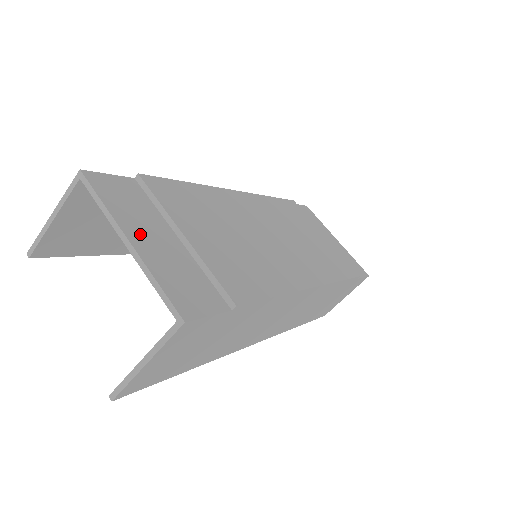
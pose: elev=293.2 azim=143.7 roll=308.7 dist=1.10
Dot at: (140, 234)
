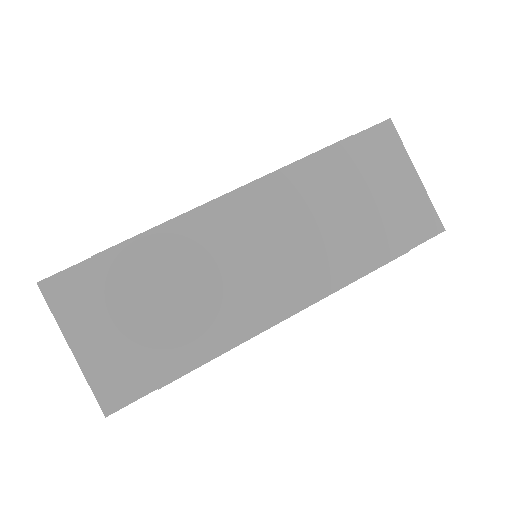
Dot at: (83, 337)
